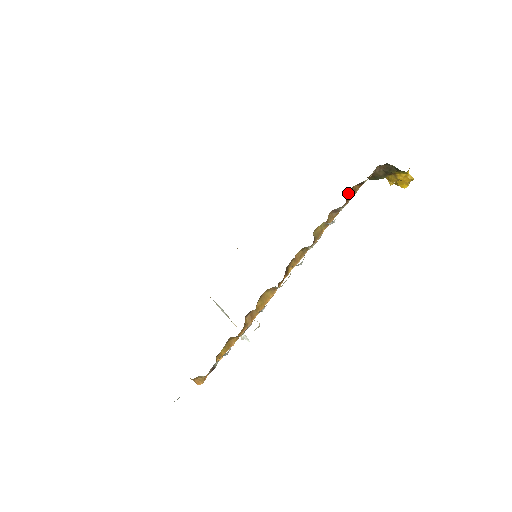
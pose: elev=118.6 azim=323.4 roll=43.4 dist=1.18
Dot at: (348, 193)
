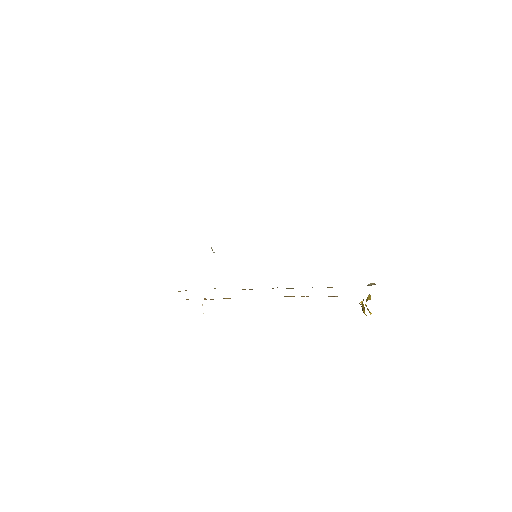
Dot at: (330, 296)
